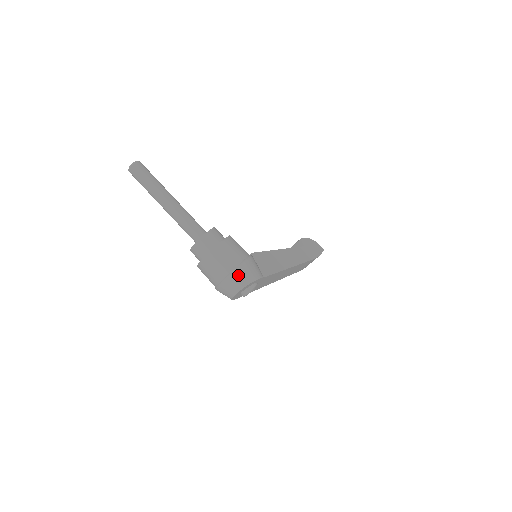
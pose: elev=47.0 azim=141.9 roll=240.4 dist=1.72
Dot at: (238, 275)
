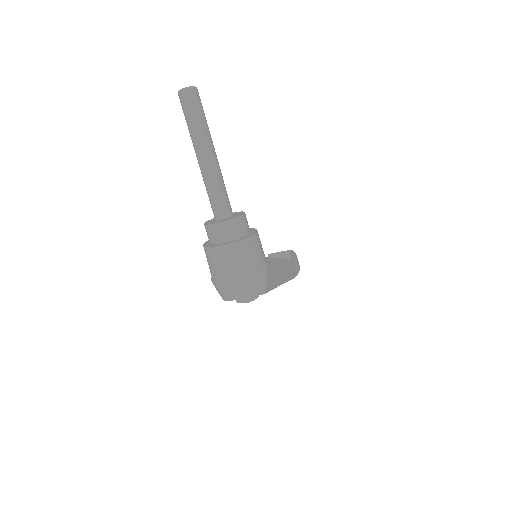
Dot at: (253, 282)
